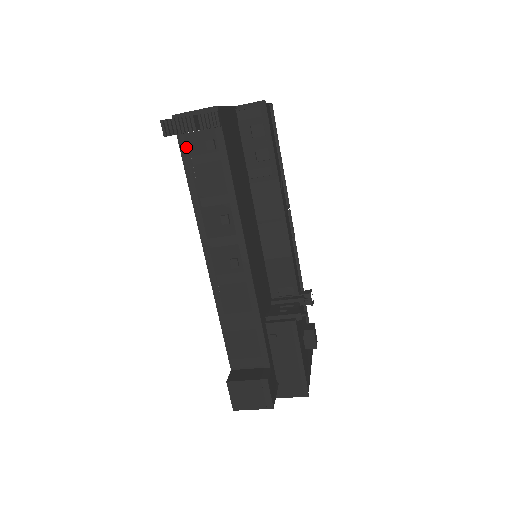
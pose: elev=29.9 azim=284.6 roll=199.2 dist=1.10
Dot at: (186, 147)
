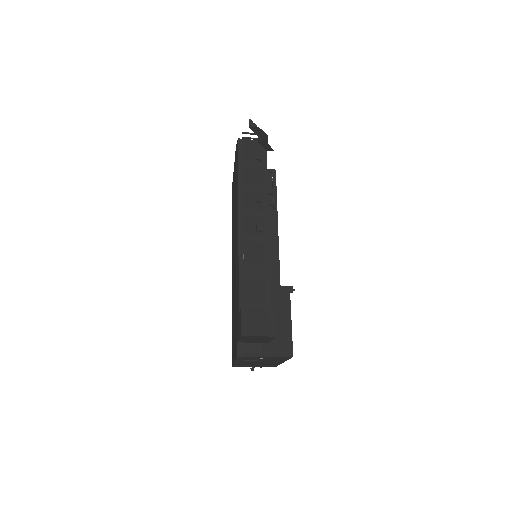
Dot at: (242, 156)
